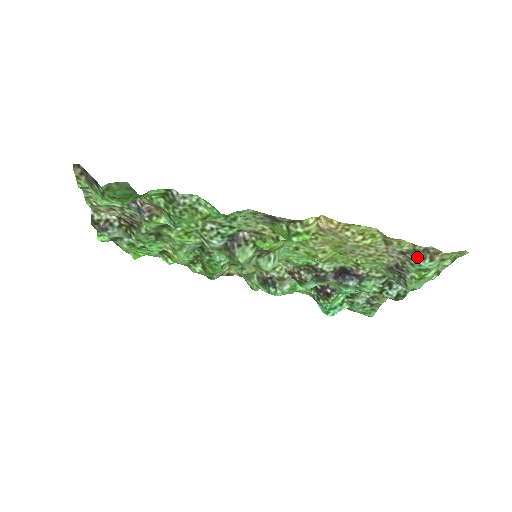
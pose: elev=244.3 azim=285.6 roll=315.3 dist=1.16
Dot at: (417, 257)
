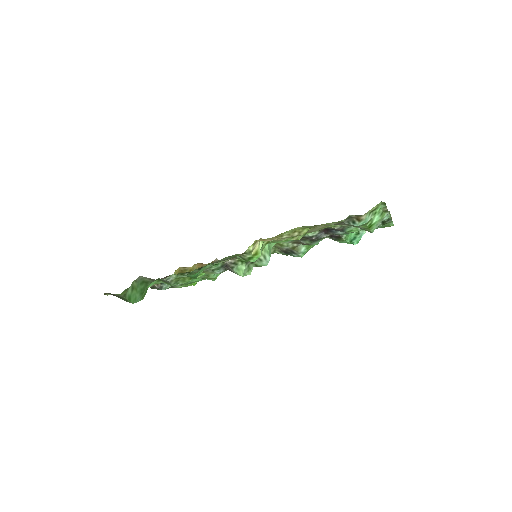
Dot at: (348, 223)
